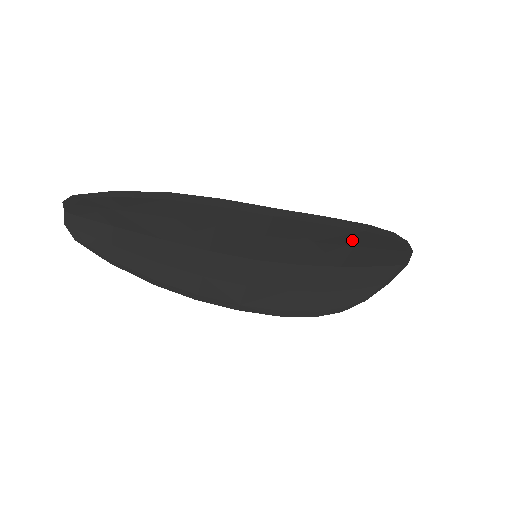
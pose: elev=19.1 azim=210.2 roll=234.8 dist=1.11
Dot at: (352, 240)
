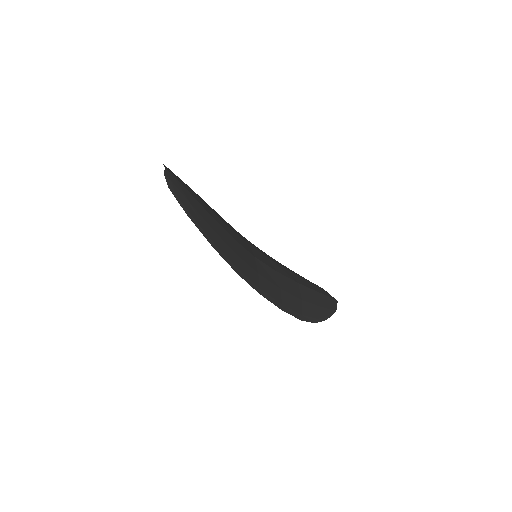
Dot at: (298, 305)
